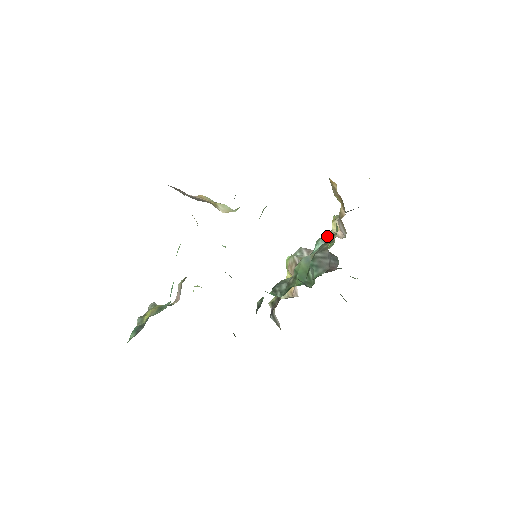
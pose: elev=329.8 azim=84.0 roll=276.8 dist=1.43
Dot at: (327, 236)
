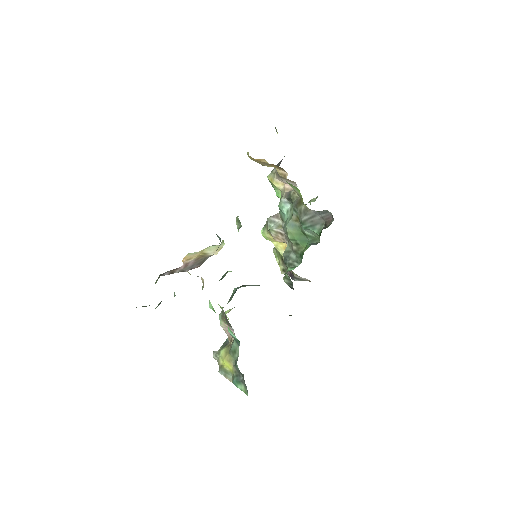
Dot at: (284, 197)
